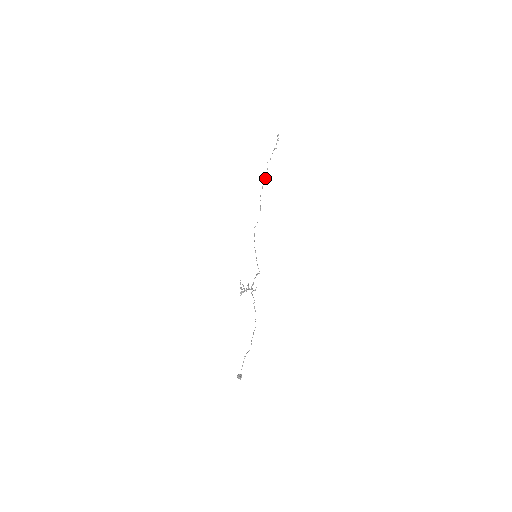
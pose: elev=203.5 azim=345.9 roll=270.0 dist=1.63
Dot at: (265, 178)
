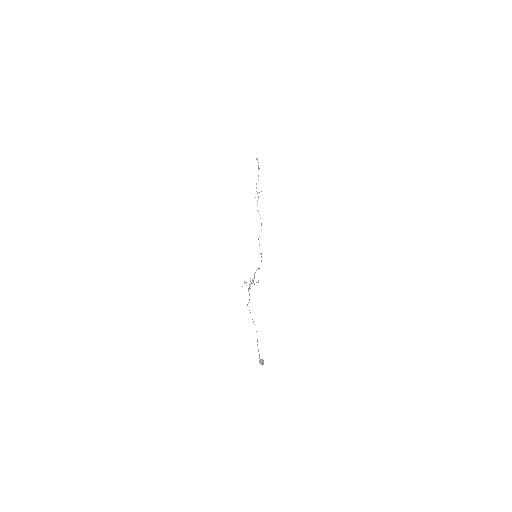
Dot at: occluded
